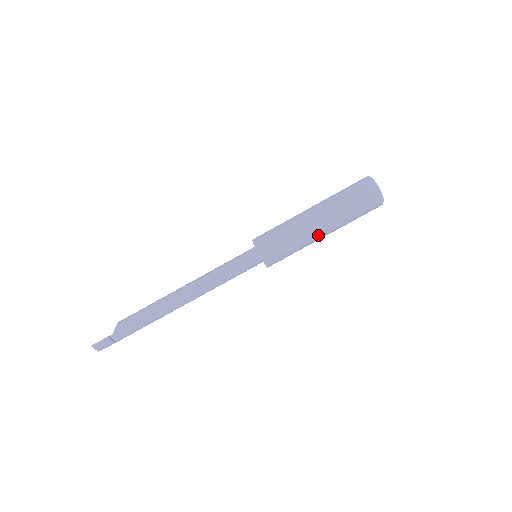
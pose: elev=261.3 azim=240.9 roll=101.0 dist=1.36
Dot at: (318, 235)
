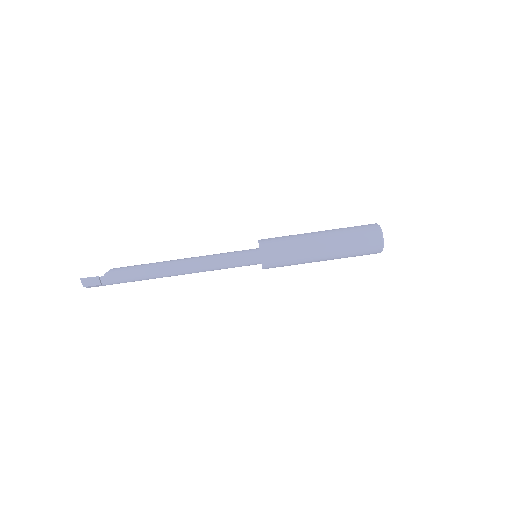
Dot at: (317, 256)
